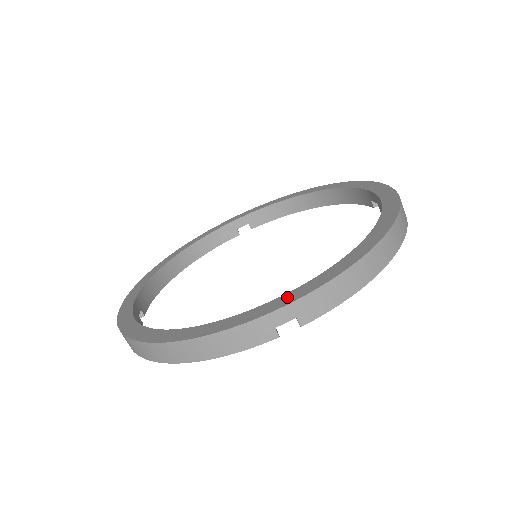
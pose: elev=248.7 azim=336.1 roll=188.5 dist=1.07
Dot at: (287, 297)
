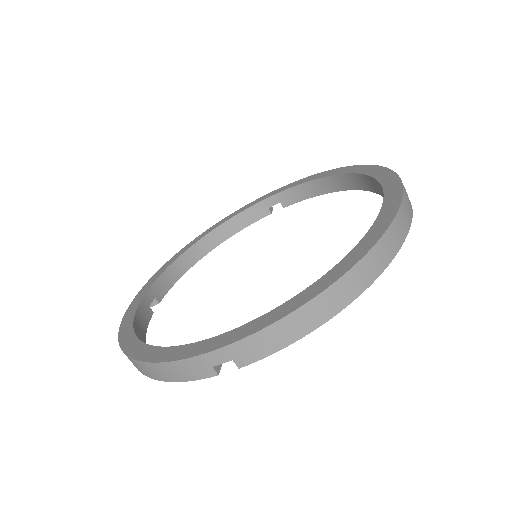
Dot at: (226, 337)
